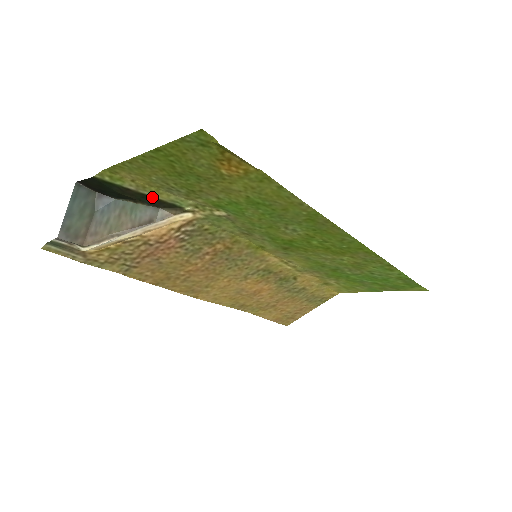
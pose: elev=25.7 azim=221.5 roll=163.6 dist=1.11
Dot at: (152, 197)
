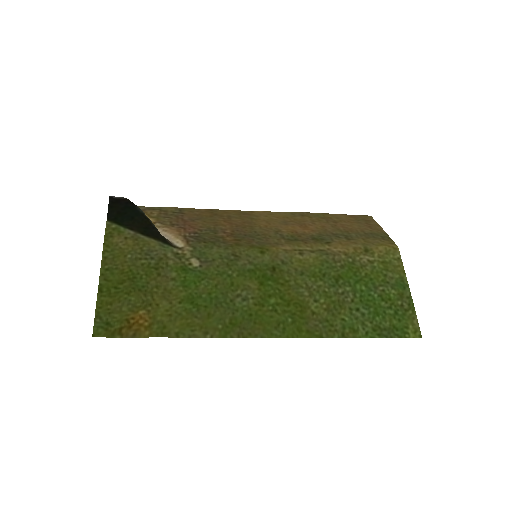
Dot at: (149, 236)
